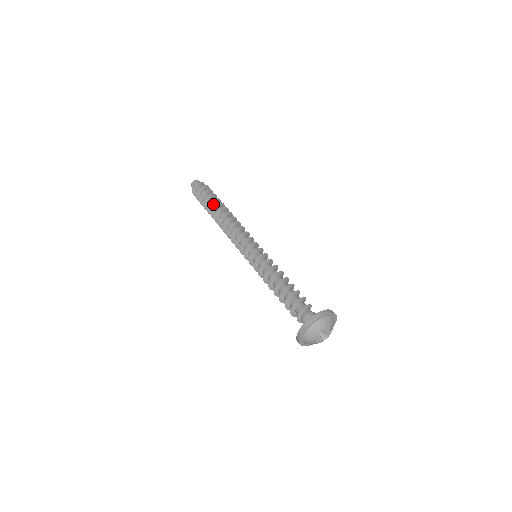
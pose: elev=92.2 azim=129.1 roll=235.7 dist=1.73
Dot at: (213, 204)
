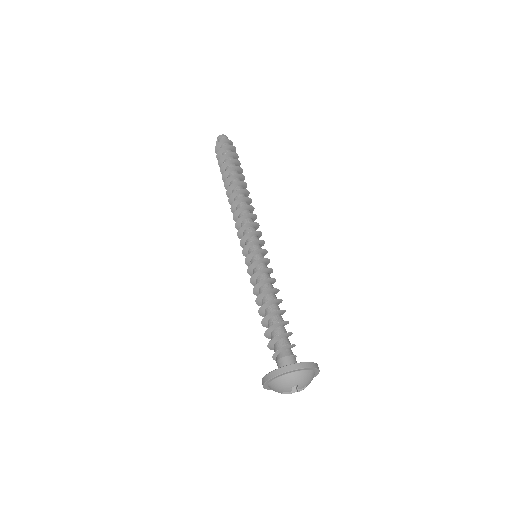
Dot at: (233, 172)
